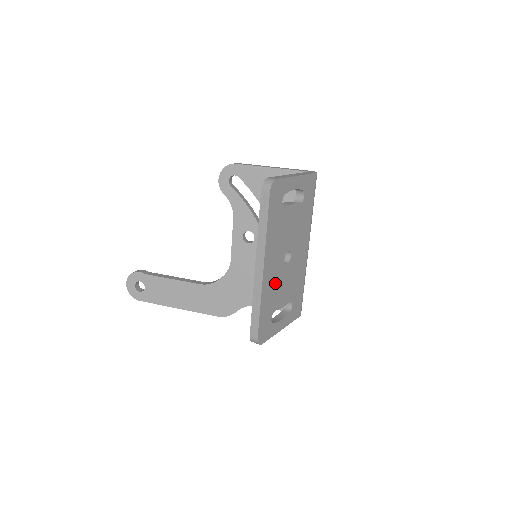
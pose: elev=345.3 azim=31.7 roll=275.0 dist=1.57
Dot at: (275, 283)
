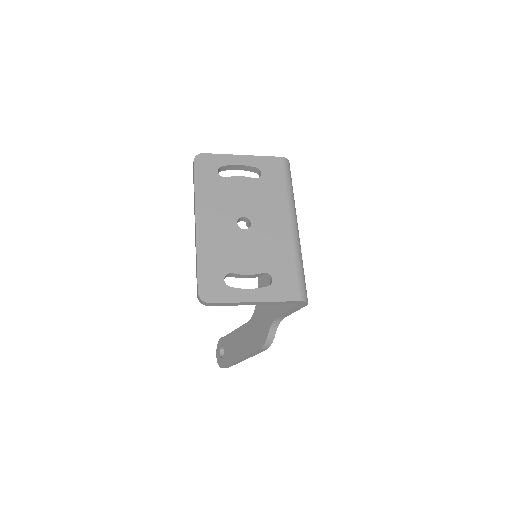
Dot at: (224, 243)
